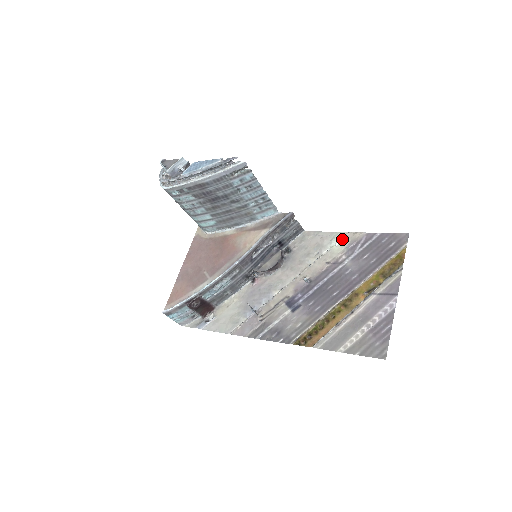
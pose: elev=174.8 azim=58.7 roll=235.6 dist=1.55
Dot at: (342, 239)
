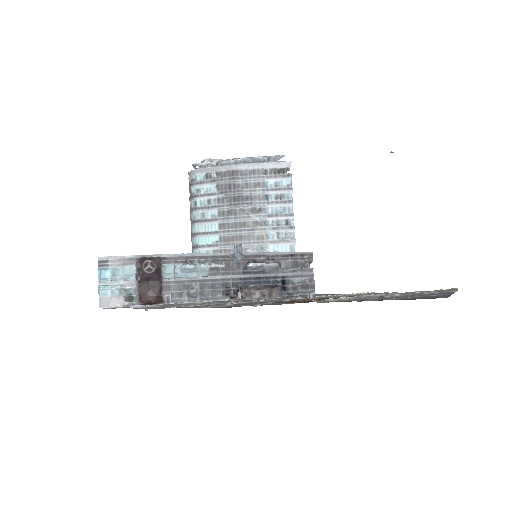
Dot at: (366, 293)
